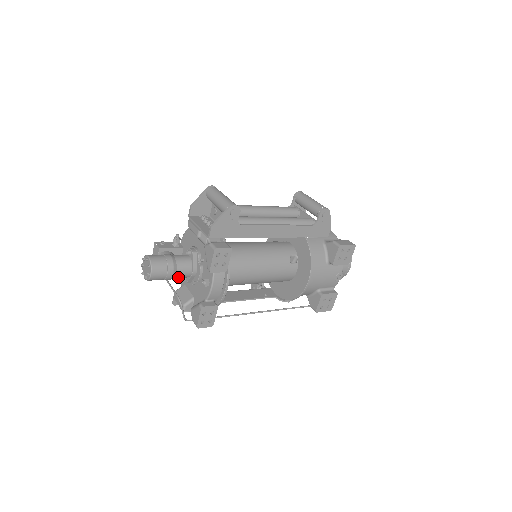
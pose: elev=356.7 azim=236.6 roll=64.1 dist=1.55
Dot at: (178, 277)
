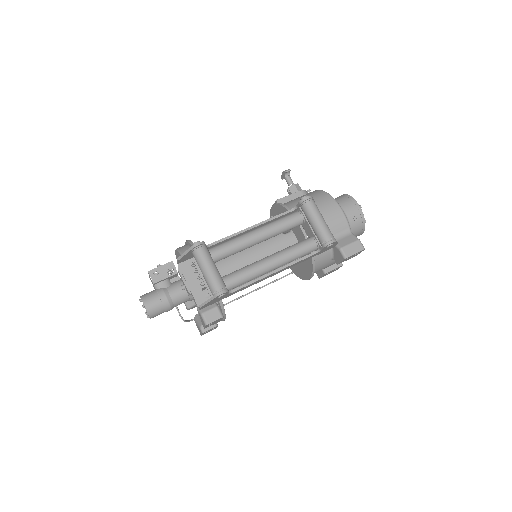
Dot at: occluded
